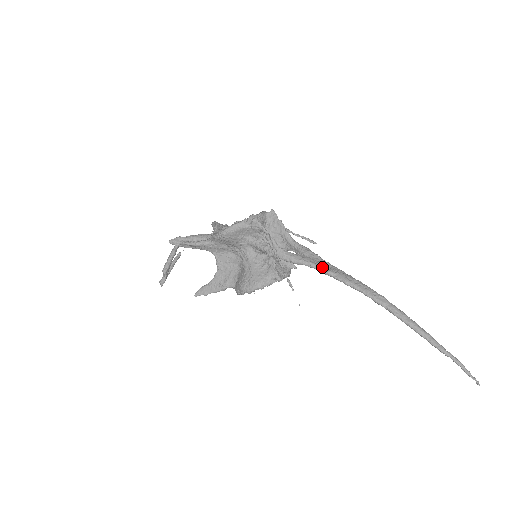
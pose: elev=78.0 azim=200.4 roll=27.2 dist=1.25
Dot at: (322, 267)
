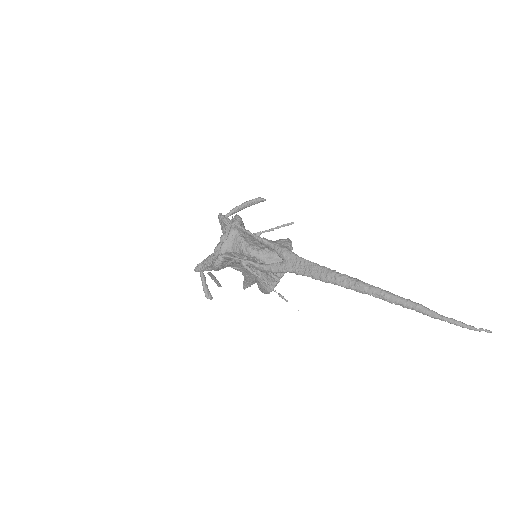
Dot at: (298, 271)
